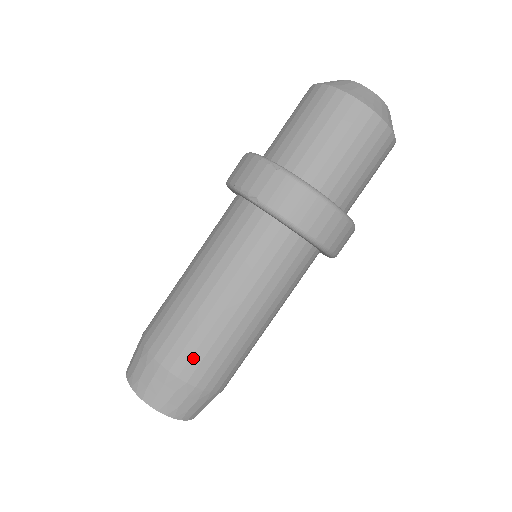
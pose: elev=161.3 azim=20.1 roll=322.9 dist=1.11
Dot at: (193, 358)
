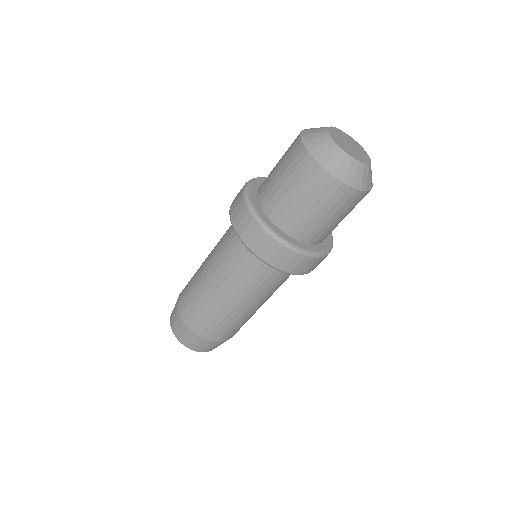
Dot at: (186, 301)
